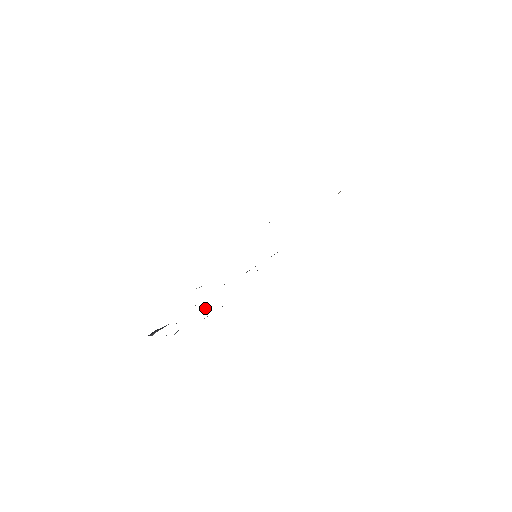
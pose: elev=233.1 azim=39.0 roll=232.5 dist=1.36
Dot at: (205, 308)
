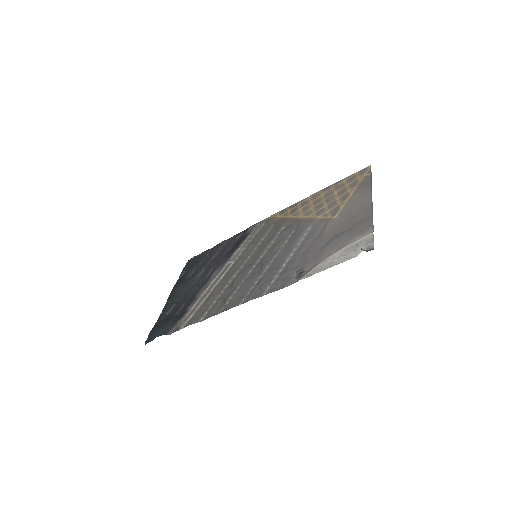
Dot at: (195, 282)
